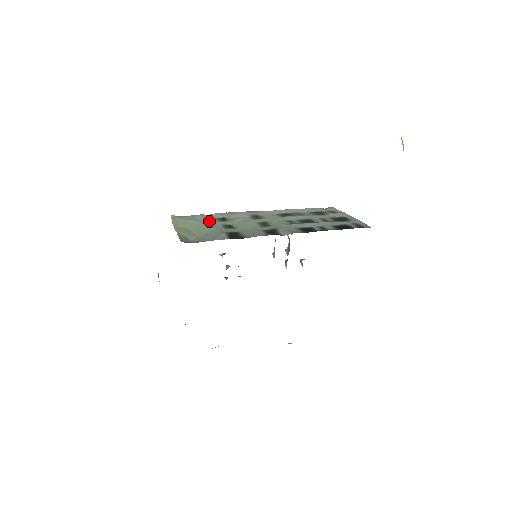
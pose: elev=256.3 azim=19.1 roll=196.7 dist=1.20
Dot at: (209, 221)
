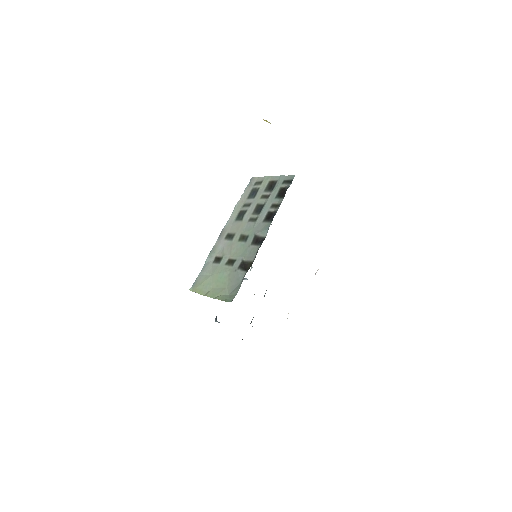
Dot at: (214, 270)
